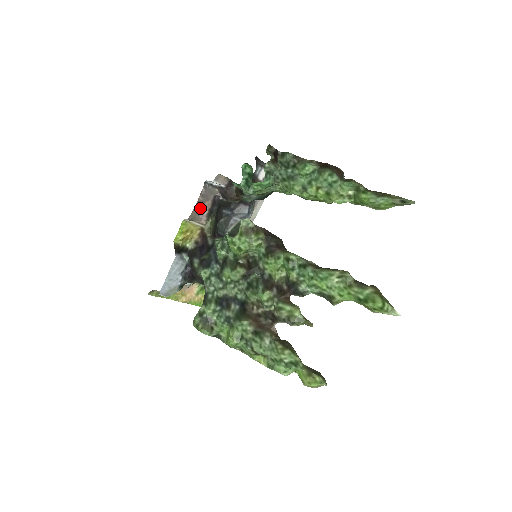
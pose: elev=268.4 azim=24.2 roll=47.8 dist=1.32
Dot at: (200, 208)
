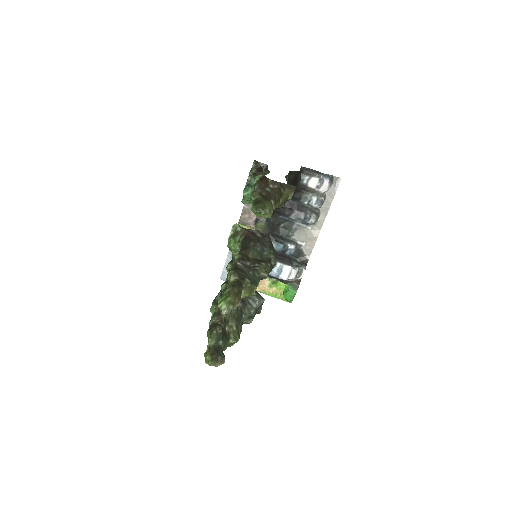
Dot at: (248, 214)
